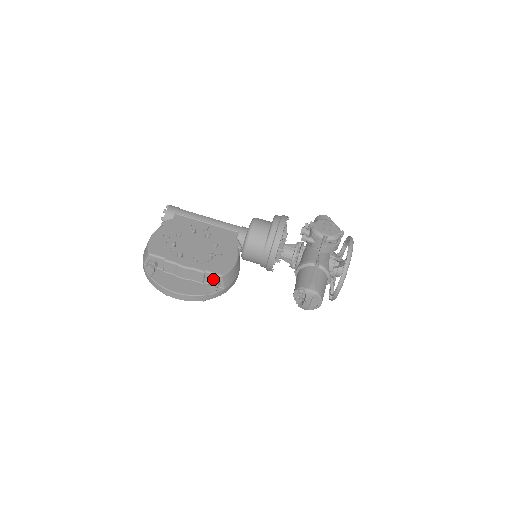
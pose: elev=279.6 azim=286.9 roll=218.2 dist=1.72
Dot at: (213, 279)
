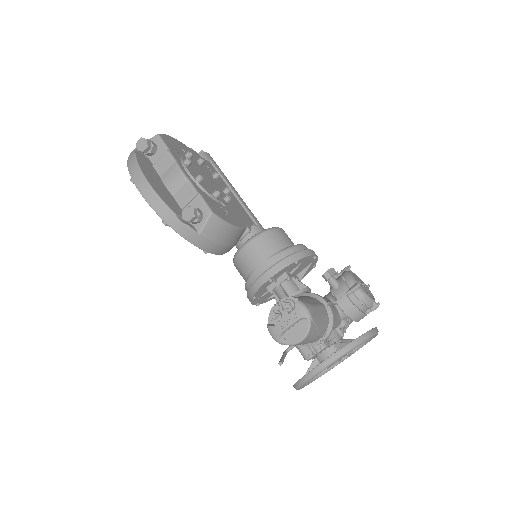
Dot at: (199, 209)
